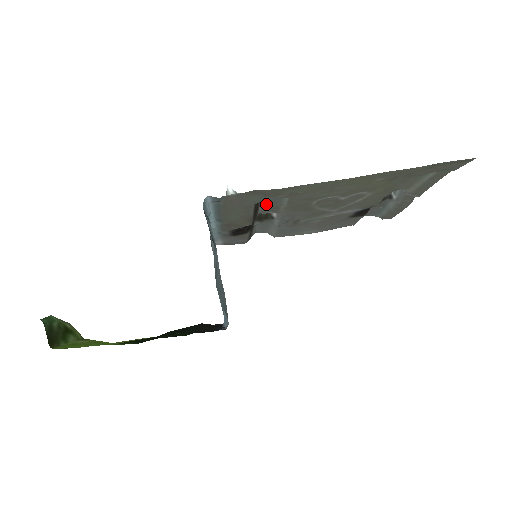
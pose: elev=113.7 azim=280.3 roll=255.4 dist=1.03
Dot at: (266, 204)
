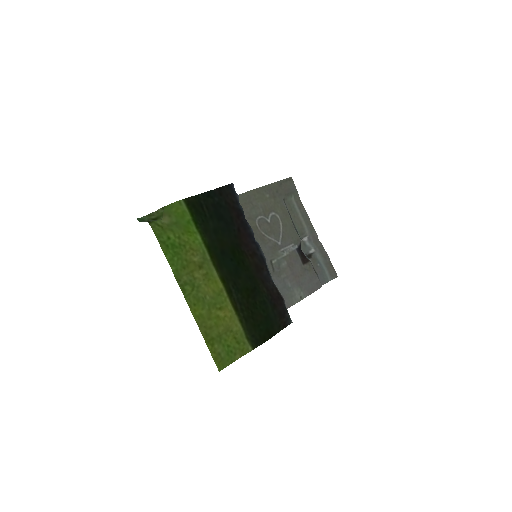
Dot at: occluded
